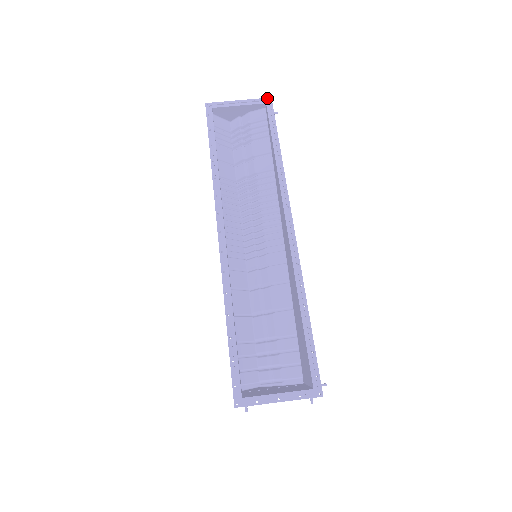
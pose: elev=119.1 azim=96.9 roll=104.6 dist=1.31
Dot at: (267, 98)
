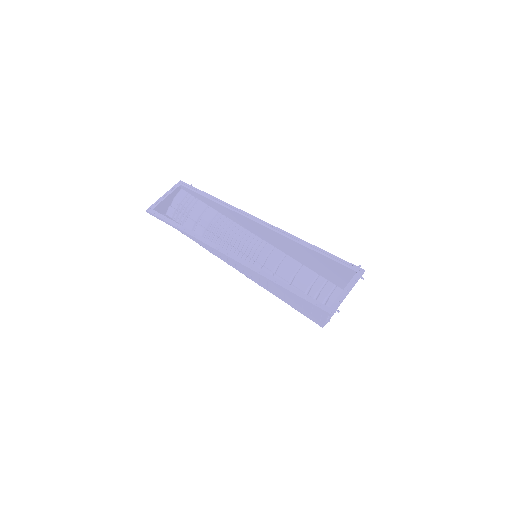
Dot at: (178, 182)
